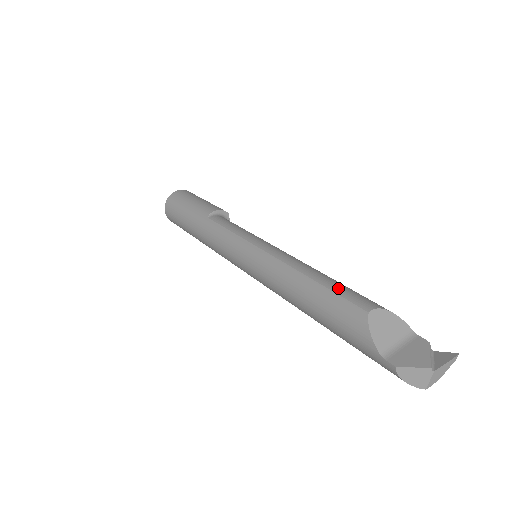
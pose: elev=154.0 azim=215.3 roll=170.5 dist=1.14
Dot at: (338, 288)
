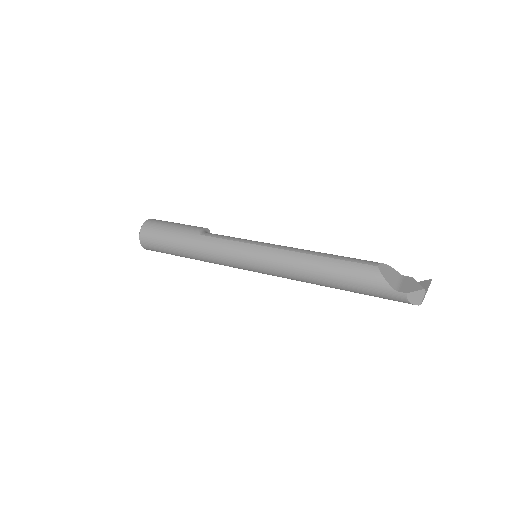
Dot at: (347, 258)
